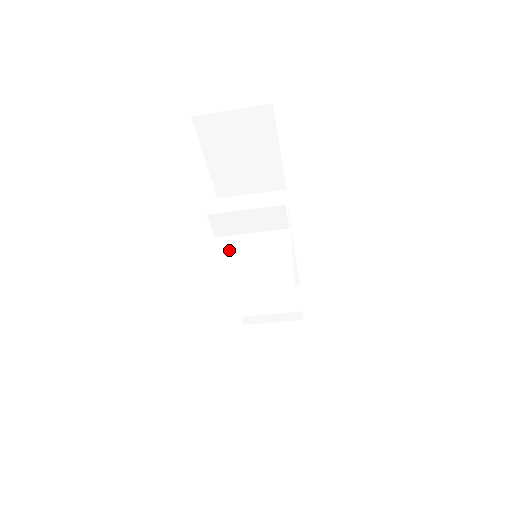
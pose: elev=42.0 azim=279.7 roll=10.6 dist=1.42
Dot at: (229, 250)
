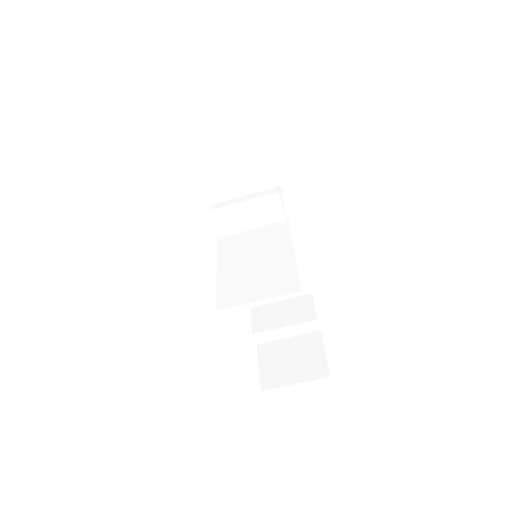
Dot at: (227, 254)
